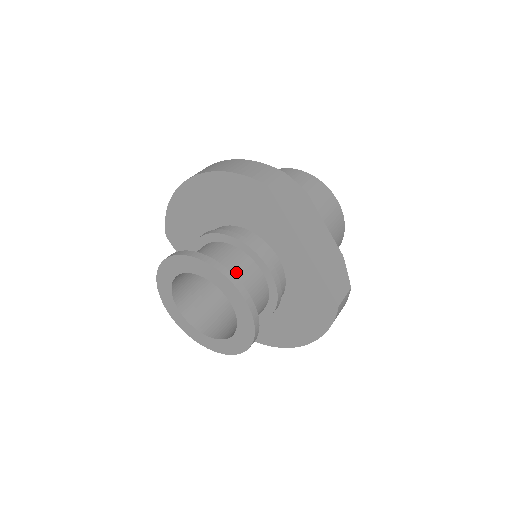
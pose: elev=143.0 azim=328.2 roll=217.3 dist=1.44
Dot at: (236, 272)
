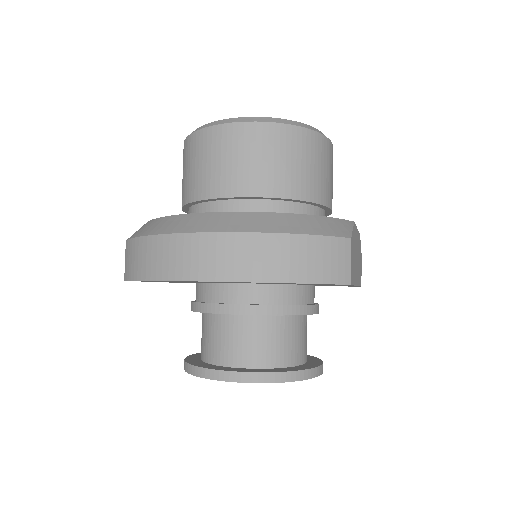
Dot at: (299, 346)
